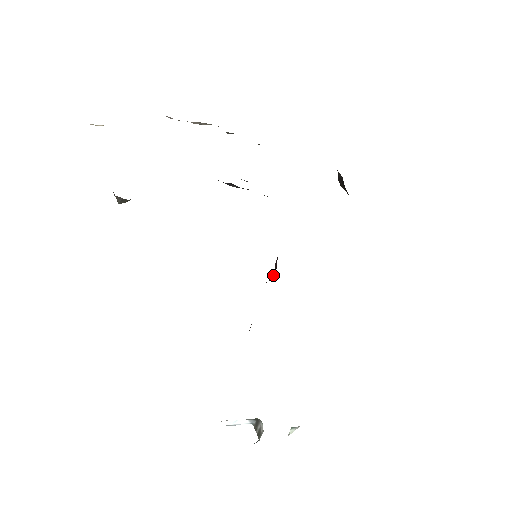
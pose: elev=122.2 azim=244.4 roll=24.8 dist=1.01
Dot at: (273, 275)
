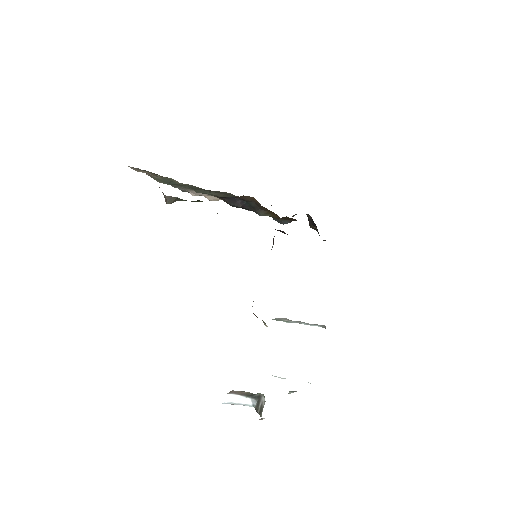
Dot at: (271, 249)
